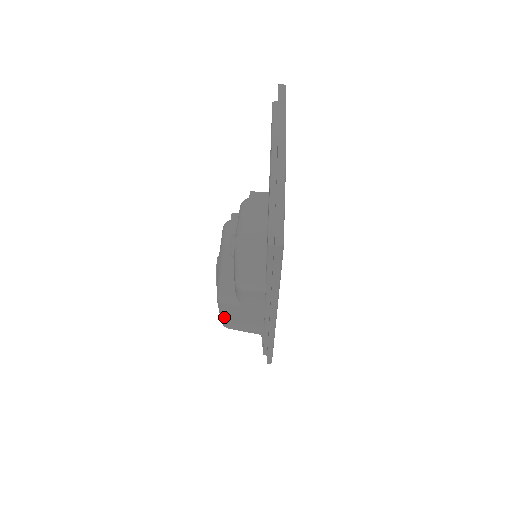
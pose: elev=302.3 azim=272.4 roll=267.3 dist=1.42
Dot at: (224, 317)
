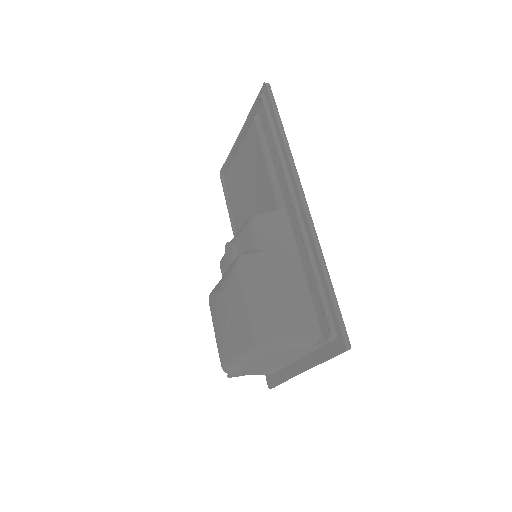
Dot at: (255, 300)
